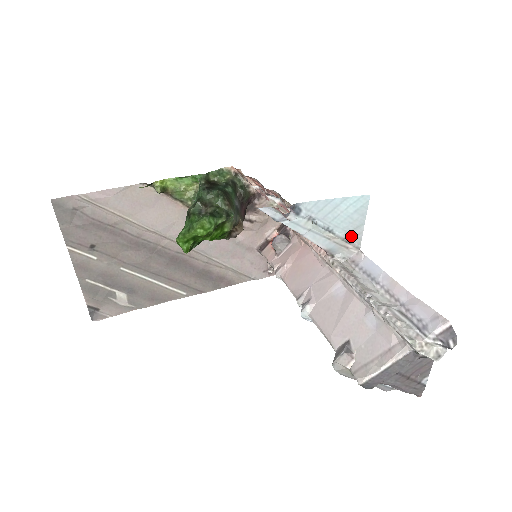
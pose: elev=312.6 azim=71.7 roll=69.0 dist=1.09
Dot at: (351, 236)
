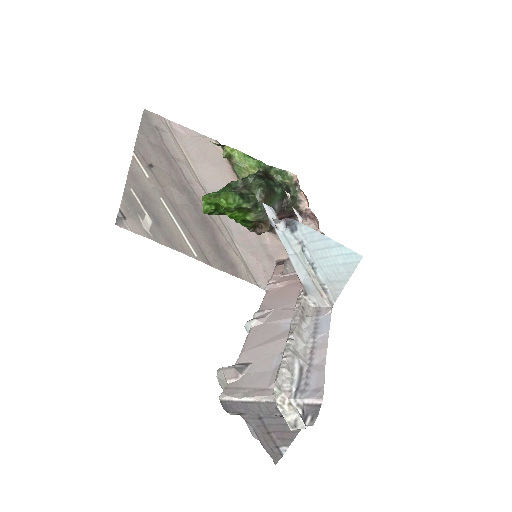
Dot at: (330, 286)
